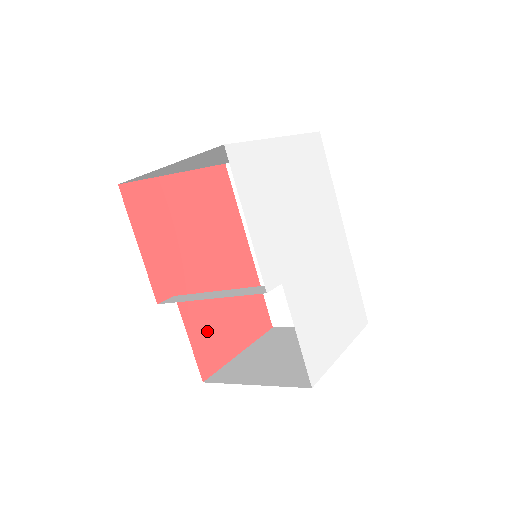
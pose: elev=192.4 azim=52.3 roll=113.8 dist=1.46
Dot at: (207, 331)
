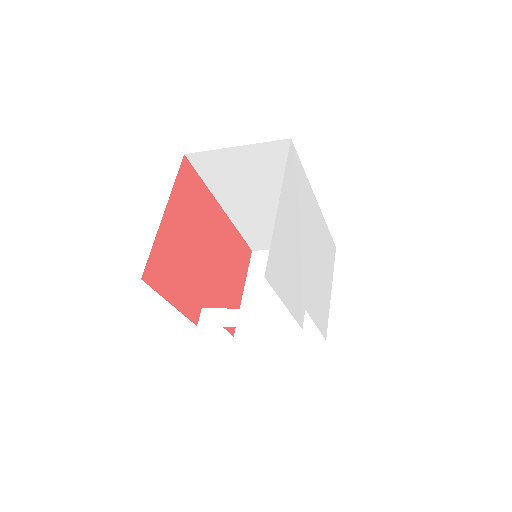
Dot at: (224, 305)
